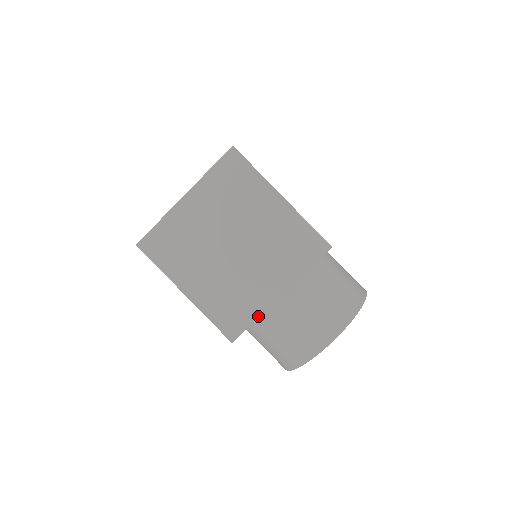
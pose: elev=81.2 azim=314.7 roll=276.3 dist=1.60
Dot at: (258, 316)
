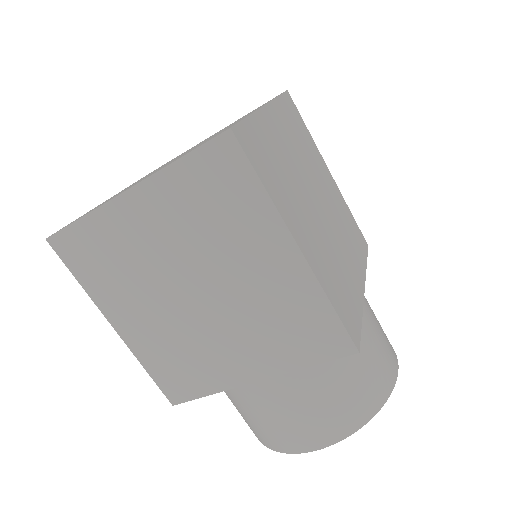
Dot at: (215, 391)
